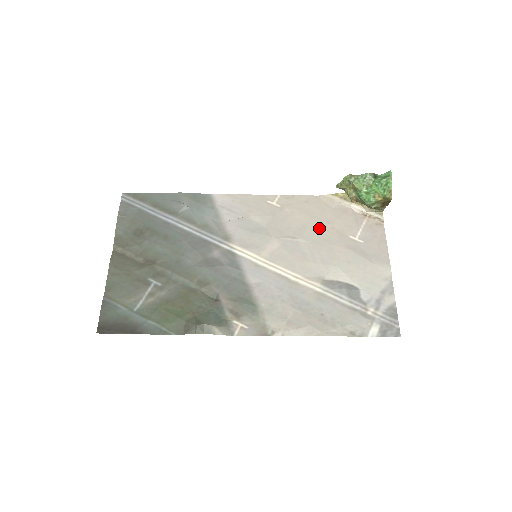
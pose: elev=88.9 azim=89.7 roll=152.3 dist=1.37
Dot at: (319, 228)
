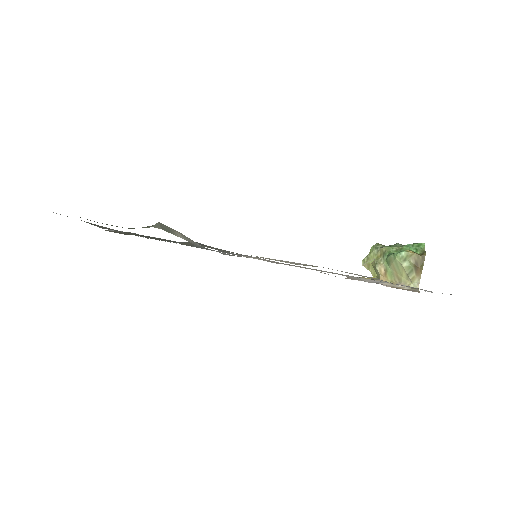
Dot at: occluded
